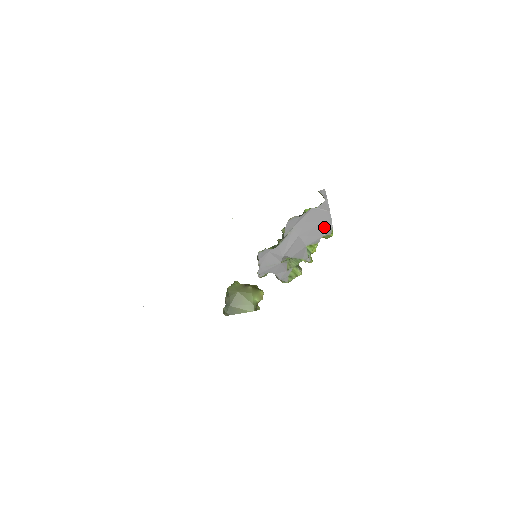
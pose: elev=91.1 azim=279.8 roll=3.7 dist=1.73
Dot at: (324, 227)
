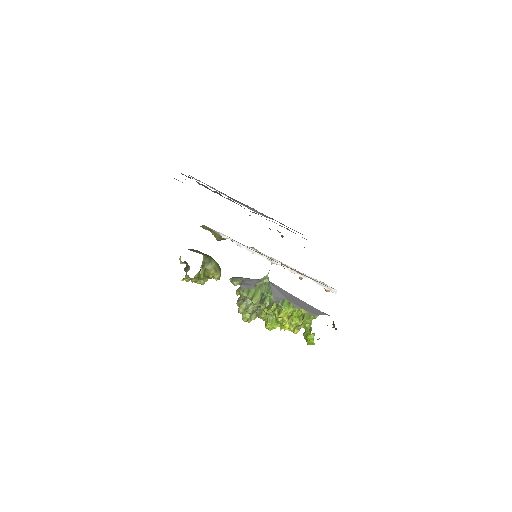
Dot at: (314, 310)
